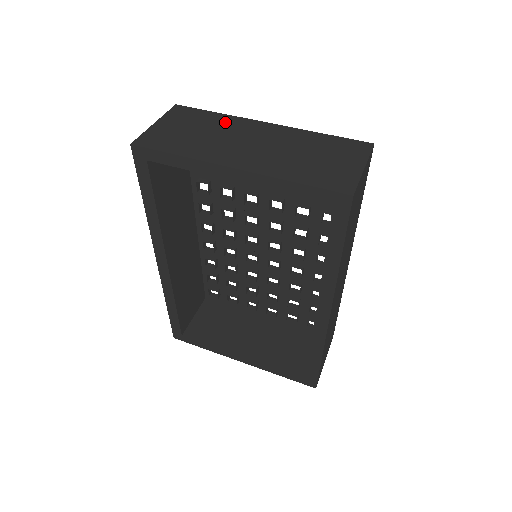
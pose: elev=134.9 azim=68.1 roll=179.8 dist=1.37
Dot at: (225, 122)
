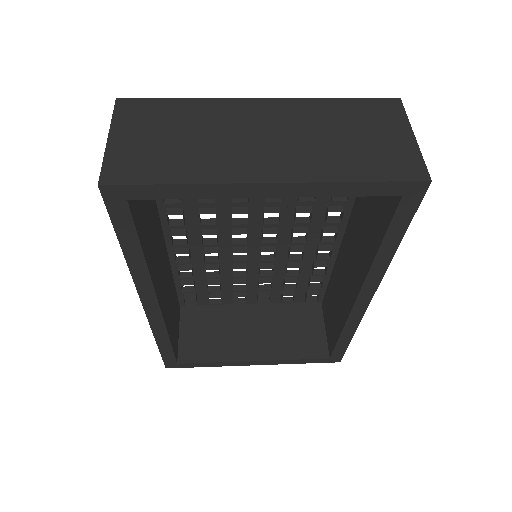
Dot at: (205, 111)
